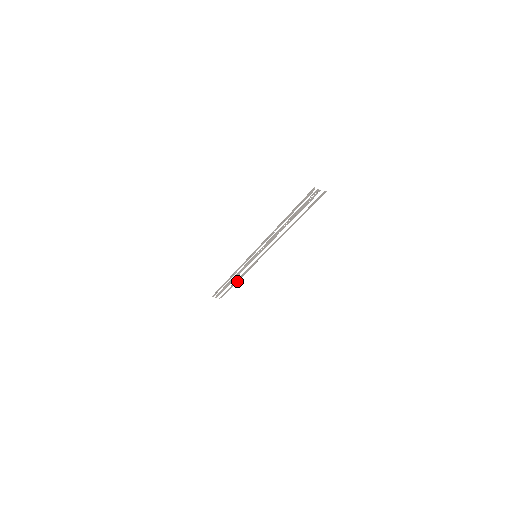
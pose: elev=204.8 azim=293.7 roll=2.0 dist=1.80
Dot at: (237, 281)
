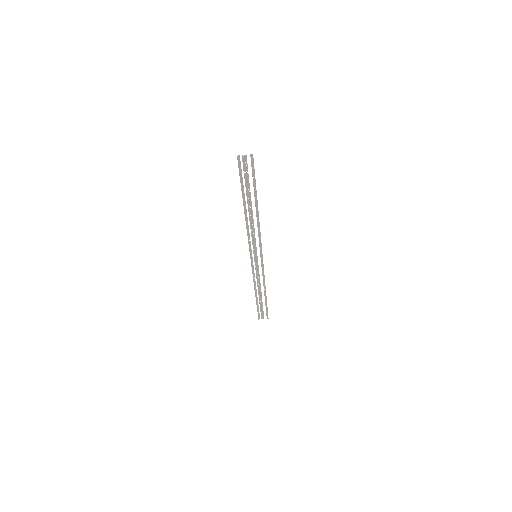
Dot at: occluded
